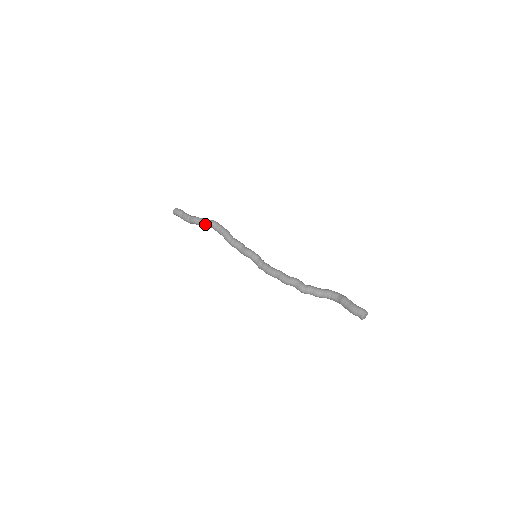
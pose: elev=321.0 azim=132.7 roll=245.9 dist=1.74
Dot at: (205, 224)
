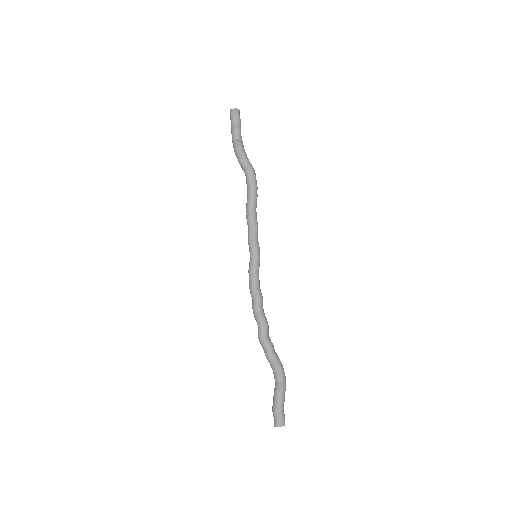
Dot at: (241, 166)
